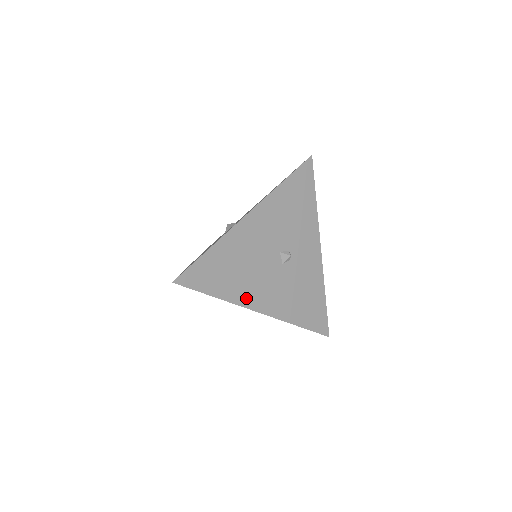
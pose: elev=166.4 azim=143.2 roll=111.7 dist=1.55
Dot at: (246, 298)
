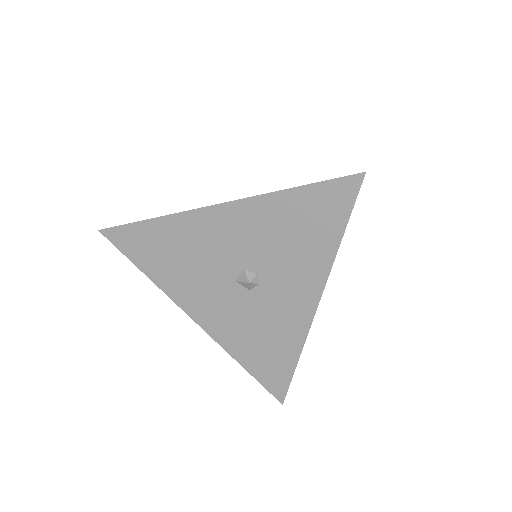
Dot at: occluded
